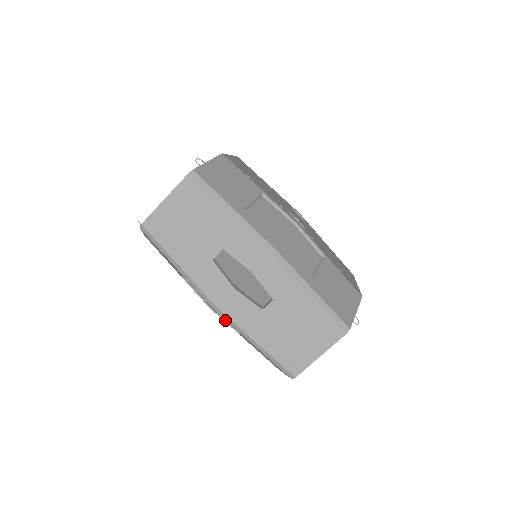
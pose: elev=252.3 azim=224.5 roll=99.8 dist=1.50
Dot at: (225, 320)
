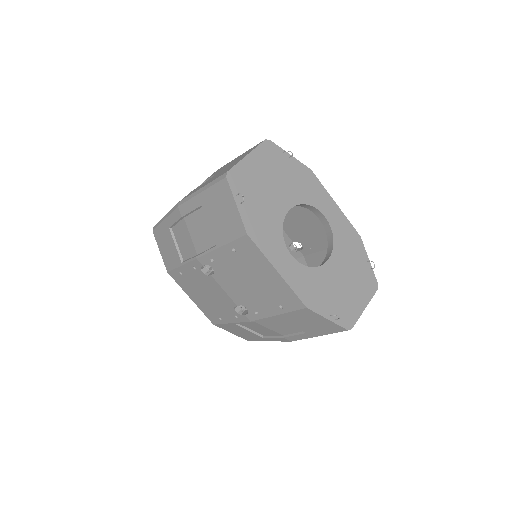
Dot at: (188, 211)
